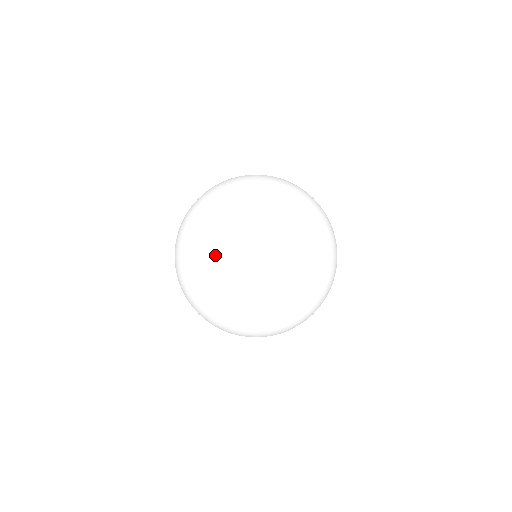
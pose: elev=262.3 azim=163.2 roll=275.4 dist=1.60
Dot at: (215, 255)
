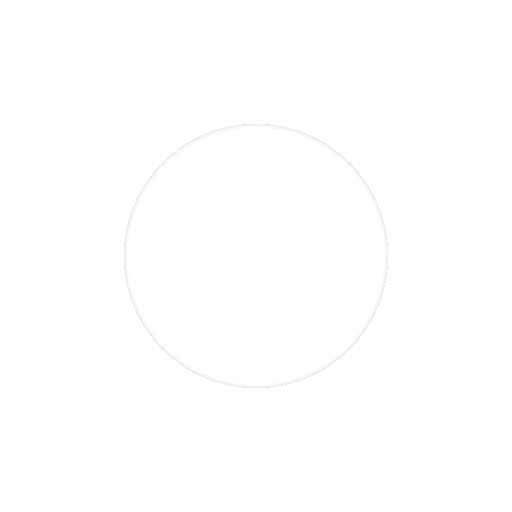
Dot at: (306, 331)
